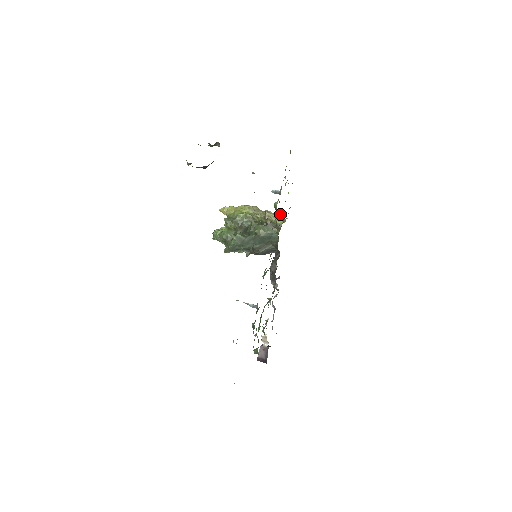
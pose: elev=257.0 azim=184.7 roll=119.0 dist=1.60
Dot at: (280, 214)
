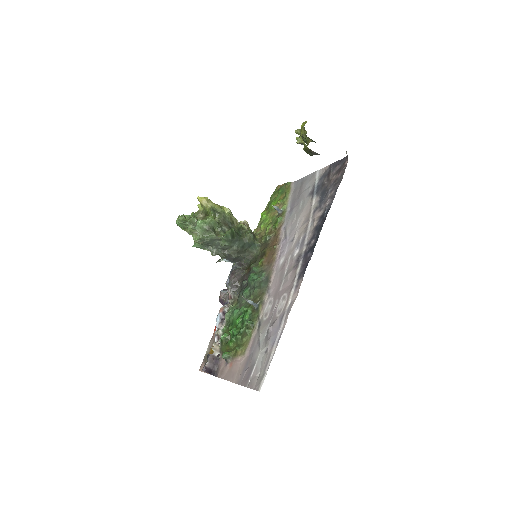
Dot at: (271, 229)
